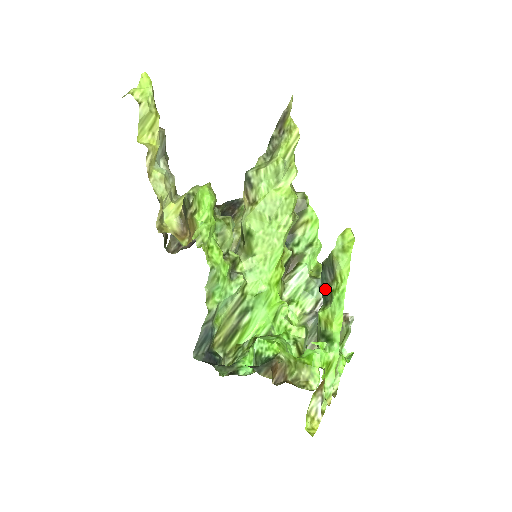
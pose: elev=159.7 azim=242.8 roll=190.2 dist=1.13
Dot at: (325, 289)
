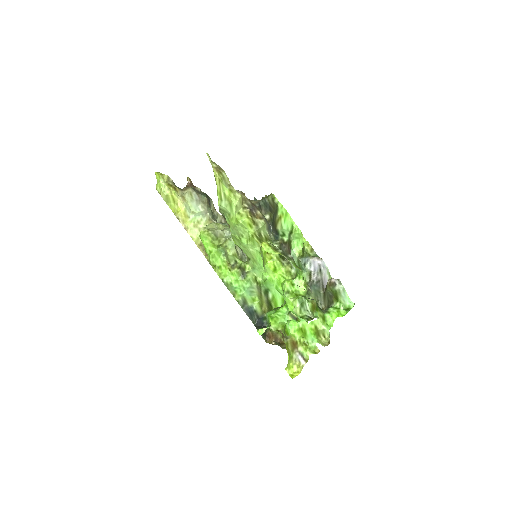
Dot at: occluded
